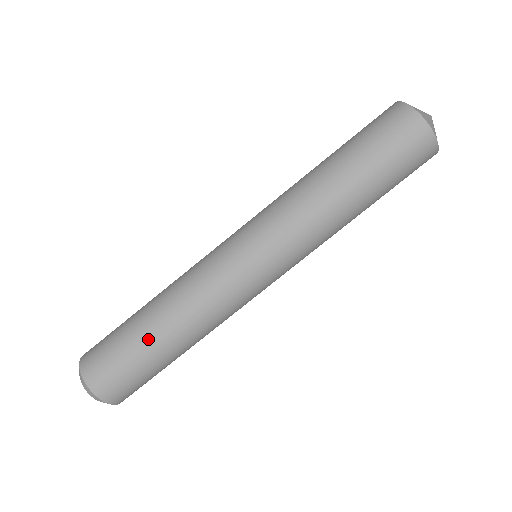
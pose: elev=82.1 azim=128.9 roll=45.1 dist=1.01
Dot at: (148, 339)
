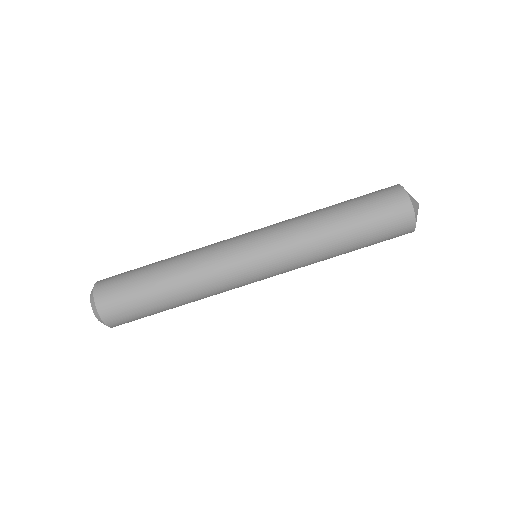
Dot at: (153, 279)
